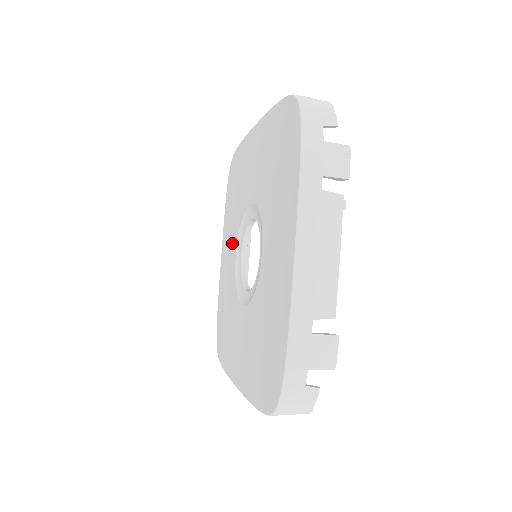
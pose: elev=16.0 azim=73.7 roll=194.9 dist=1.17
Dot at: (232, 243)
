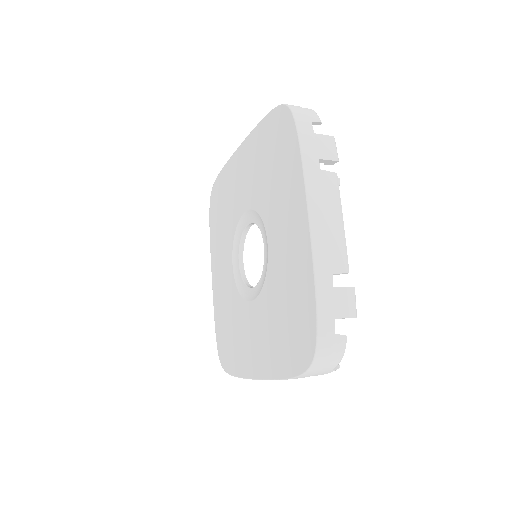
Dot at: (225, 257)
